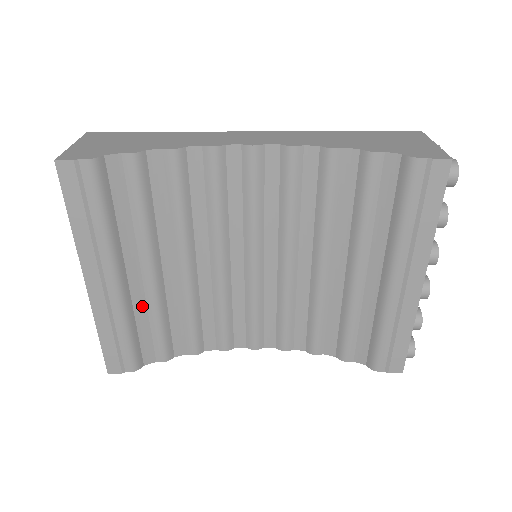
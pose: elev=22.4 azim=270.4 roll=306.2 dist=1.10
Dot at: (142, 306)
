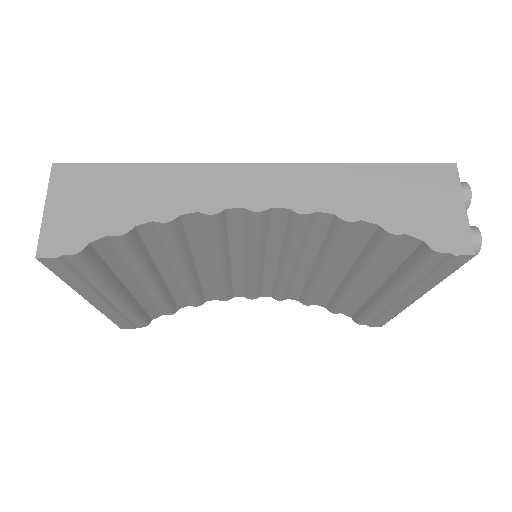
Dot at: (146, 298)
